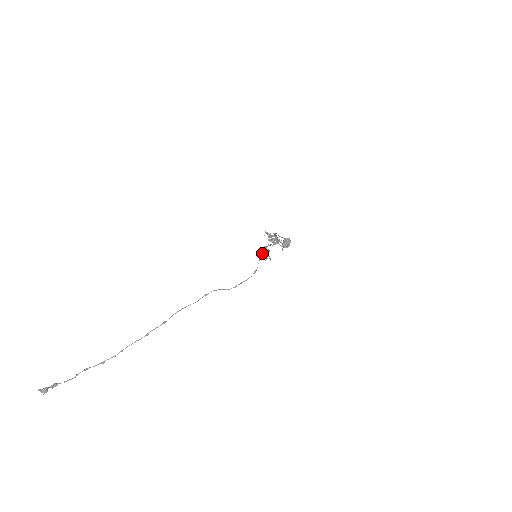
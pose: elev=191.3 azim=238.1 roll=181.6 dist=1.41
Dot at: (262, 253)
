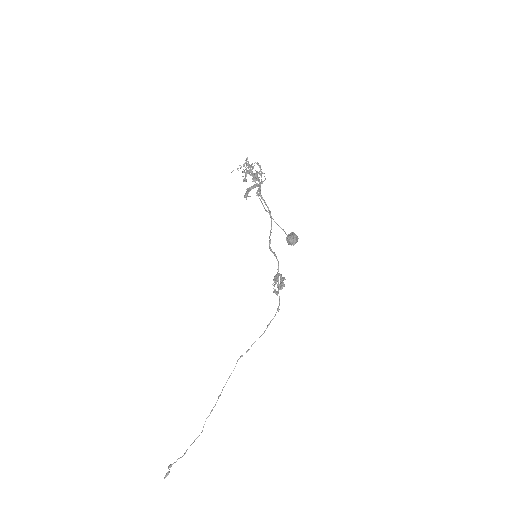
Dot at: (278, 293)
